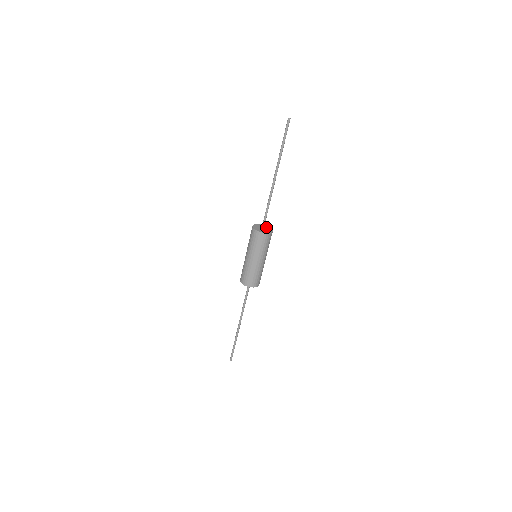
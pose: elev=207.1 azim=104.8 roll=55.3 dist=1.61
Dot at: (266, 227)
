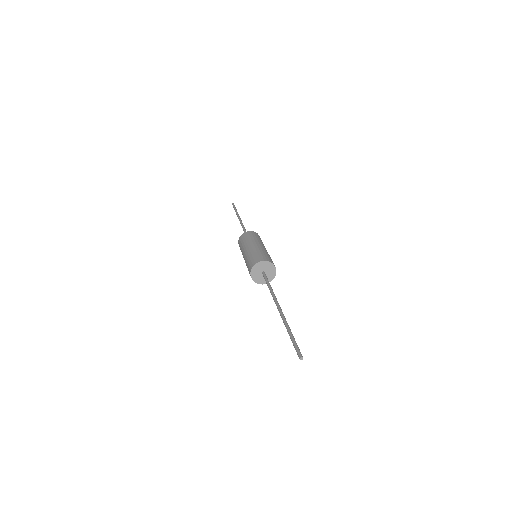
Dot at: (269, 269)
